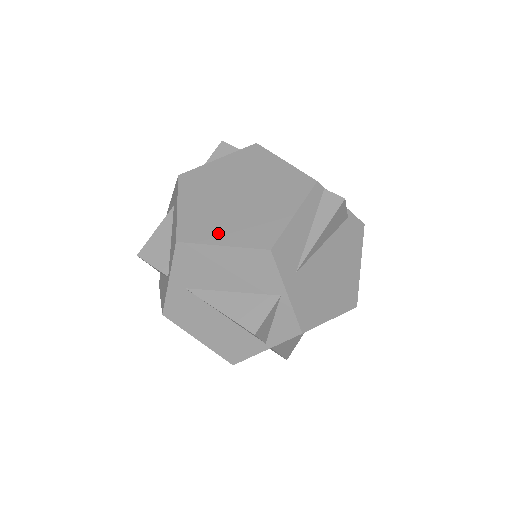
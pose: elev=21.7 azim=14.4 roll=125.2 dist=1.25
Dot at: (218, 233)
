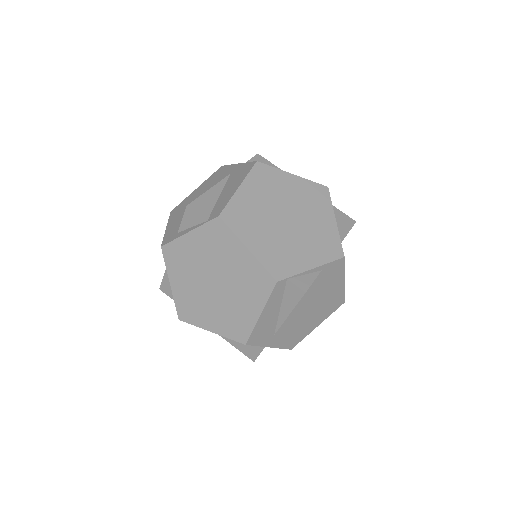
Dot at: (206, 320)
